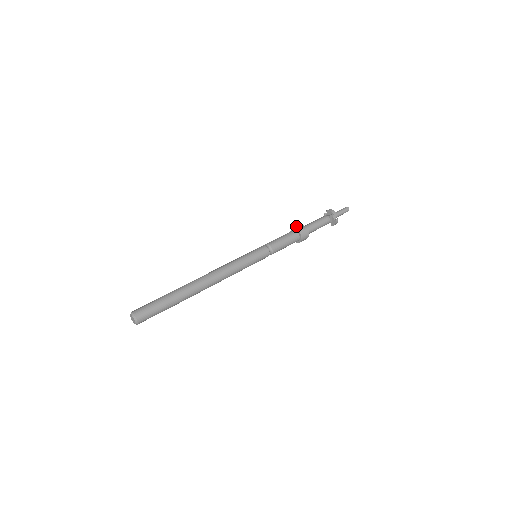
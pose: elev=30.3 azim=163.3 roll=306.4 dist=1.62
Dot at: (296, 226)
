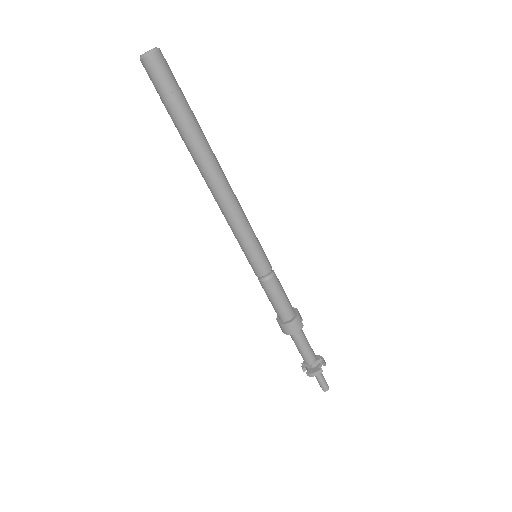
Dot at: occluded
